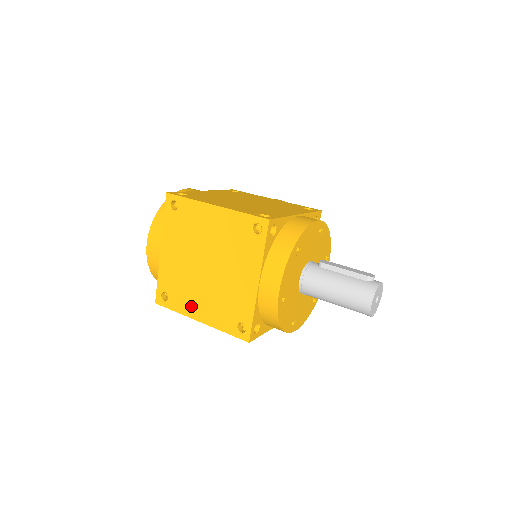
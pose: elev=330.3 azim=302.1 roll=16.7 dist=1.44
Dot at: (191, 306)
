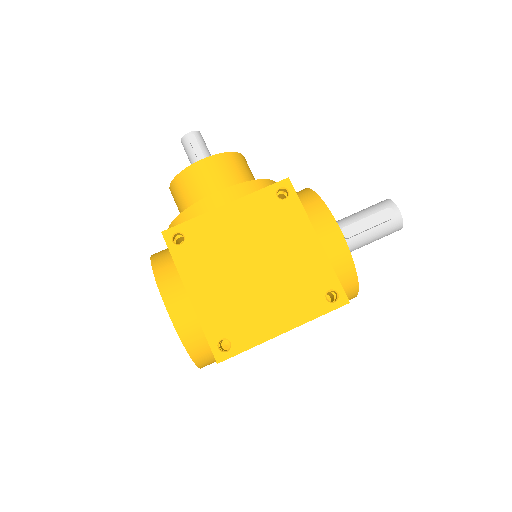
Dot at: occluded
